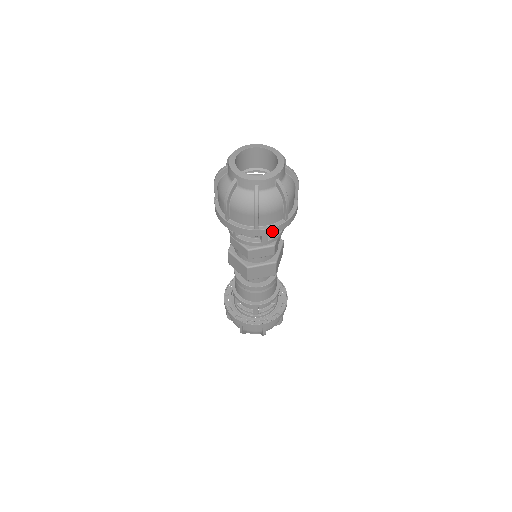
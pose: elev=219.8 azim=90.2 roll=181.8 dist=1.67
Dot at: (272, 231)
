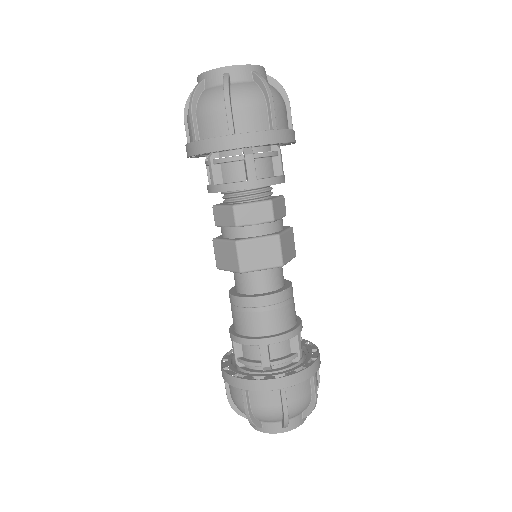
Dot at: (255, 139)
